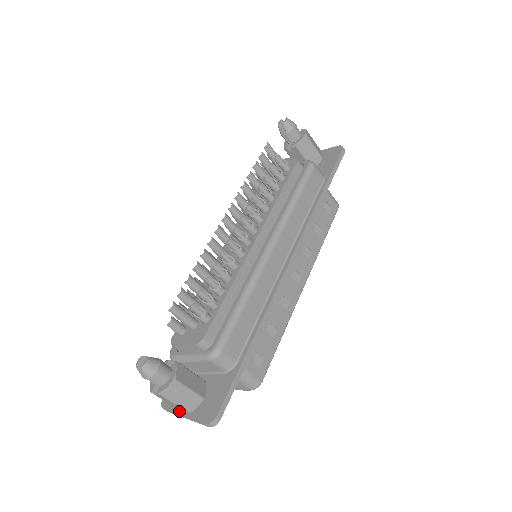
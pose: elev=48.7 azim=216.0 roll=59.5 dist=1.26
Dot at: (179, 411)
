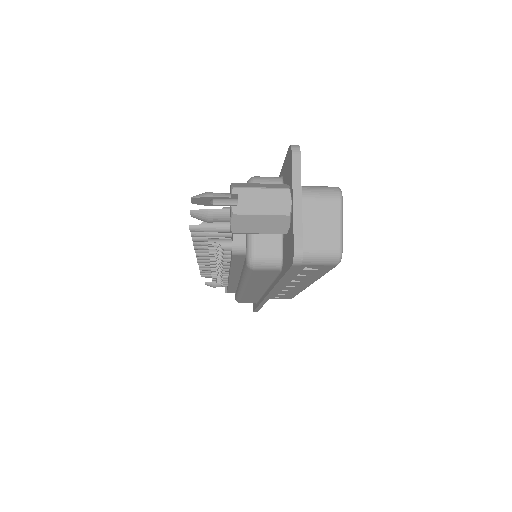
Dot at: occluded
